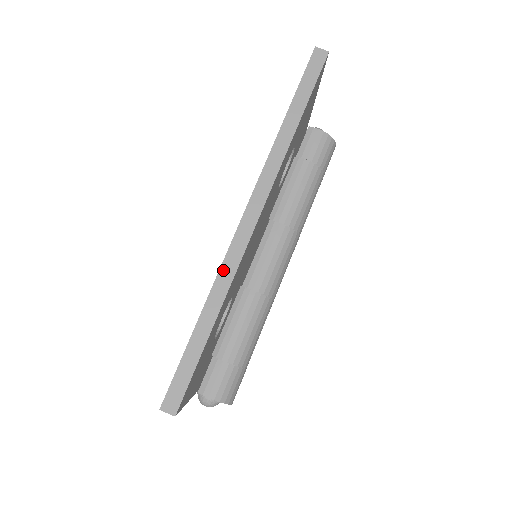
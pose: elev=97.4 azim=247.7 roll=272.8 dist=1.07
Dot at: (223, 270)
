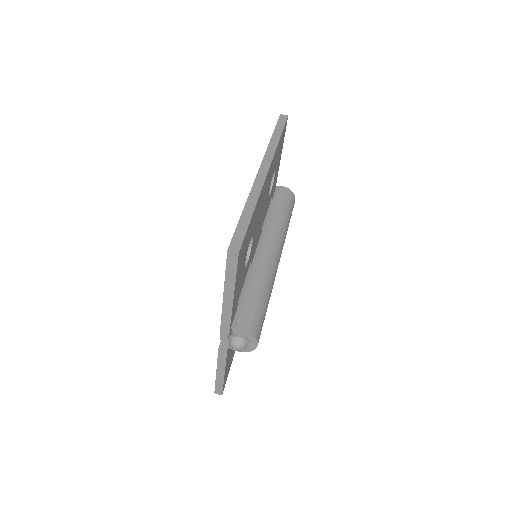
Dot at: (253, 190)
